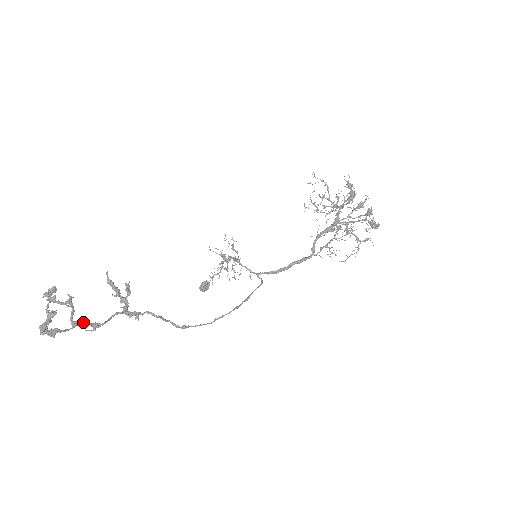
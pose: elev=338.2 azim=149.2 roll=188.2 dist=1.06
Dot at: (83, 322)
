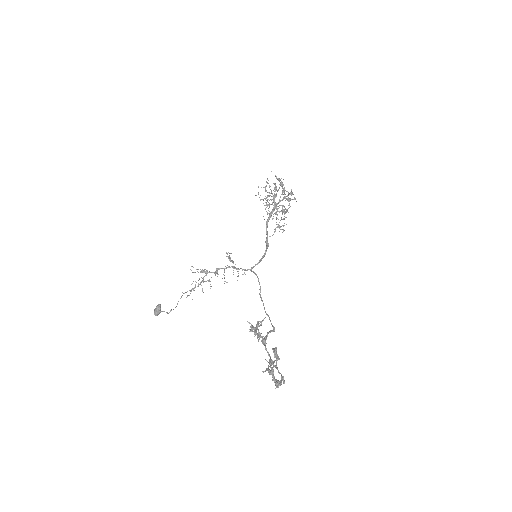
Dot at: (273, 364)
